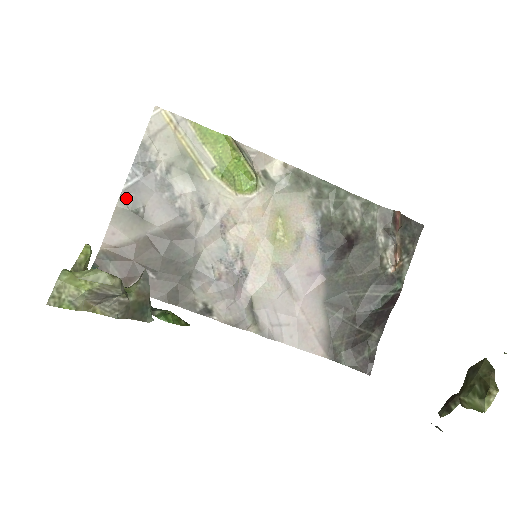
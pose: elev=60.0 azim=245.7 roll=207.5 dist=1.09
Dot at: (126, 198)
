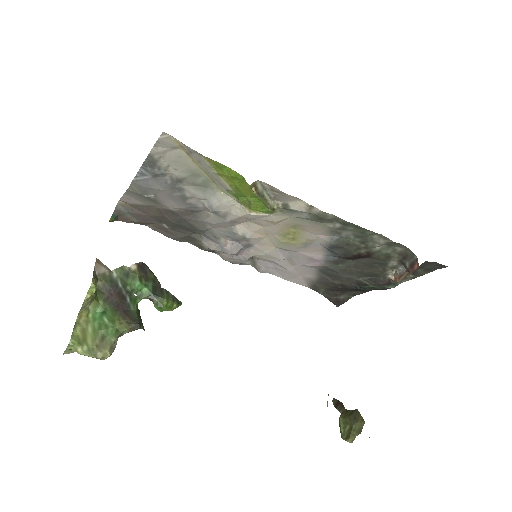
Dot at: (137, 187)
